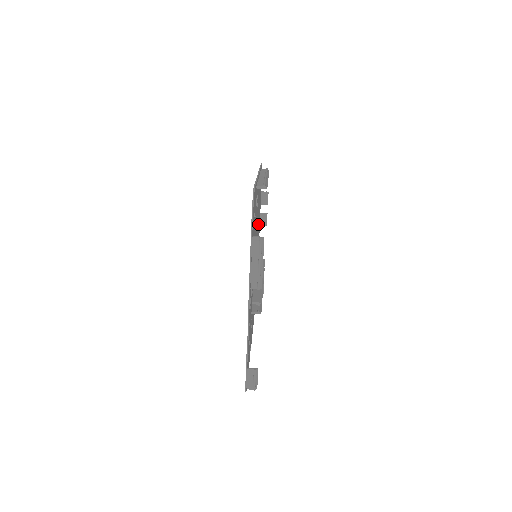
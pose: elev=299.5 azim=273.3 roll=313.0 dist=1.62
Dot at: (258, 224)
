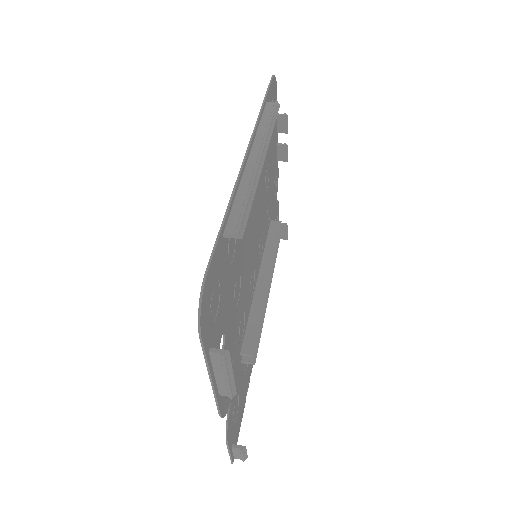
Dot at: (267, 182)
